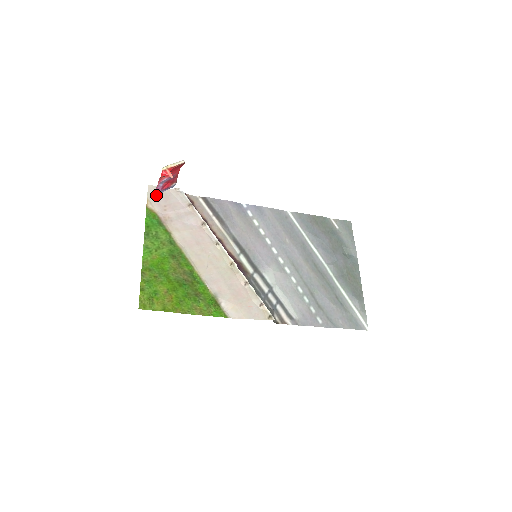
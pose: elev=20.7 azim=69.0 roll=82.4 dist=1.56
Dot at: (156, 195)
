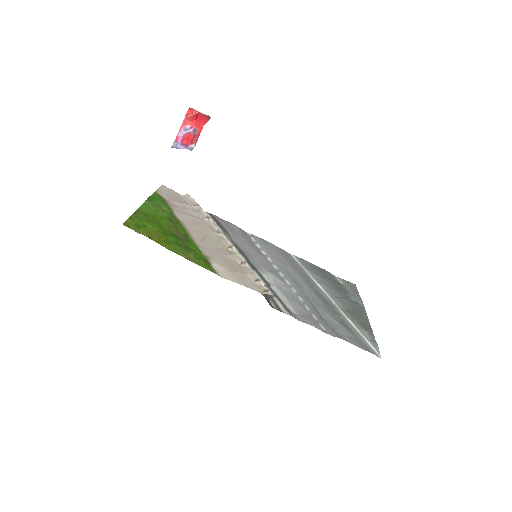
Dot at: (174, 147)
